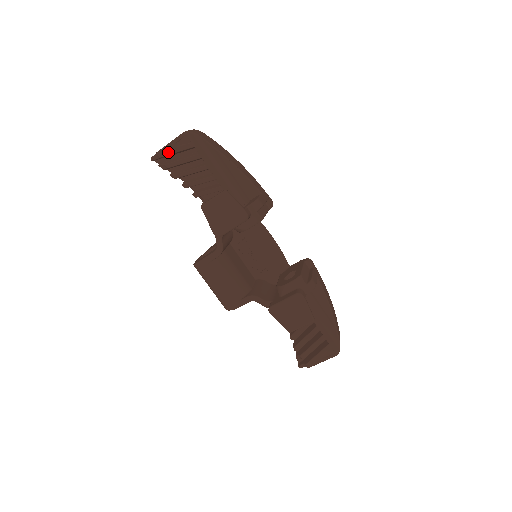
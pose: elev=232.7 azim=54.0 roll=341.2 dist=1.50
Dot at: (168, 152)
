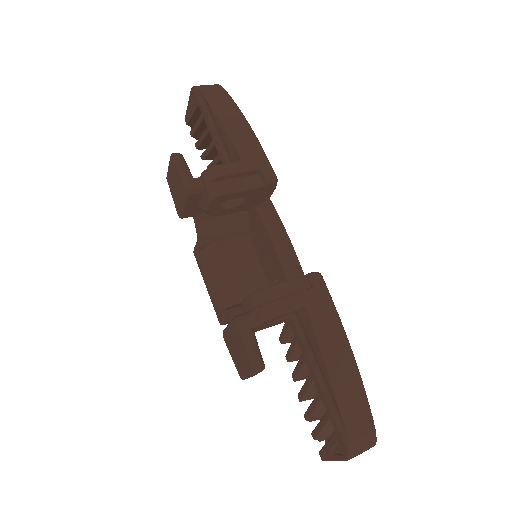
Dot at: (188, 117)
